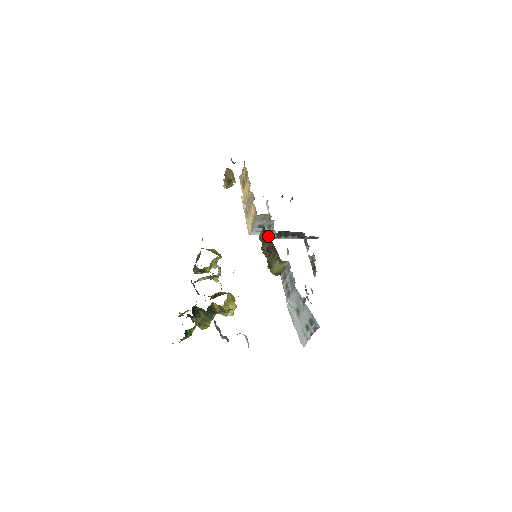
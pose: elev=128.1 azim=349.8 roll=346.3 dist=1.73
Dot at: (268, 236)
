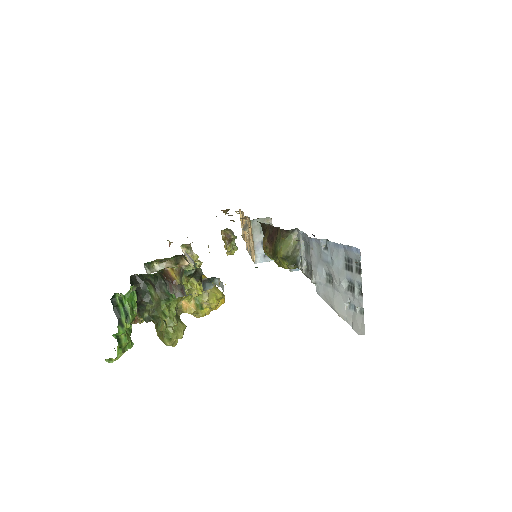
Dot at: (265, 224)
